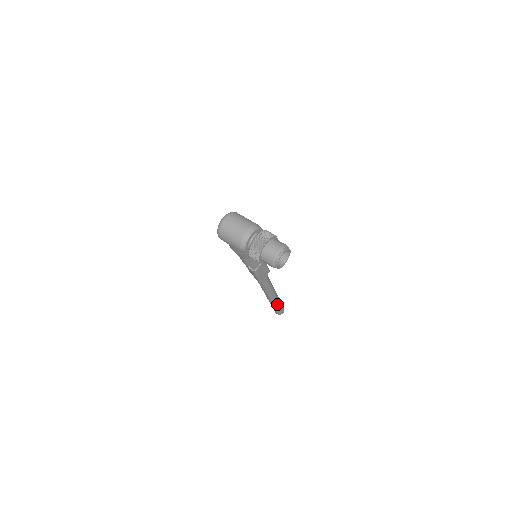
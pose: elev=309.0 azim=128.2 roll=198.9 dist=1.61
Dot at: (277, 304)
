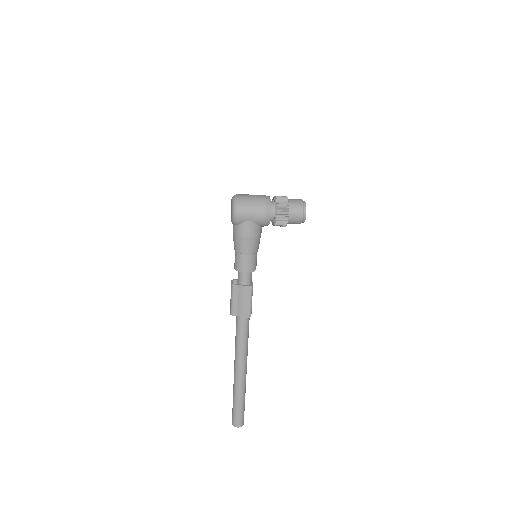
Dot at: occluded
